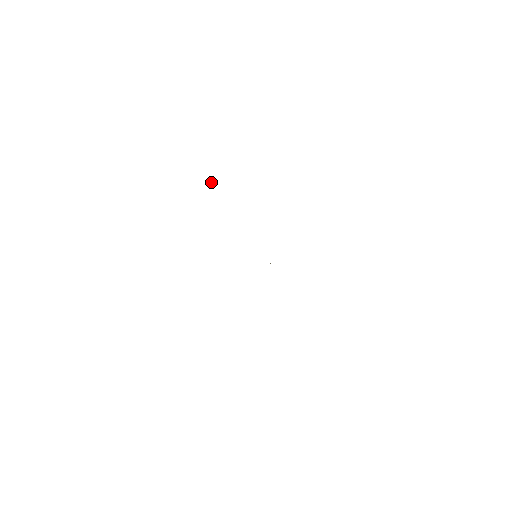
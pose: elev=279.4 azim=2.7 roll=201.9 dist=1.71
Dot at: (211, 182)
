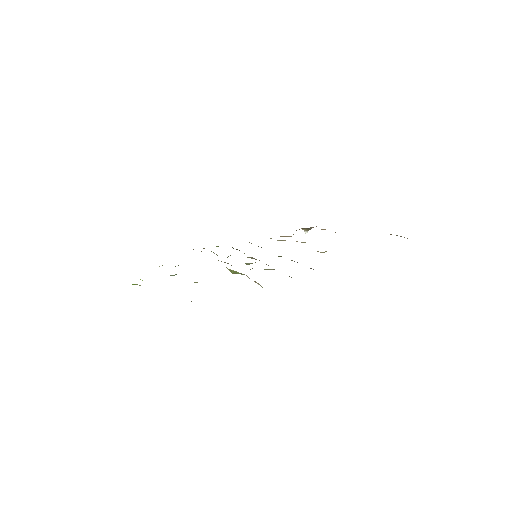
Dot at: occluded
